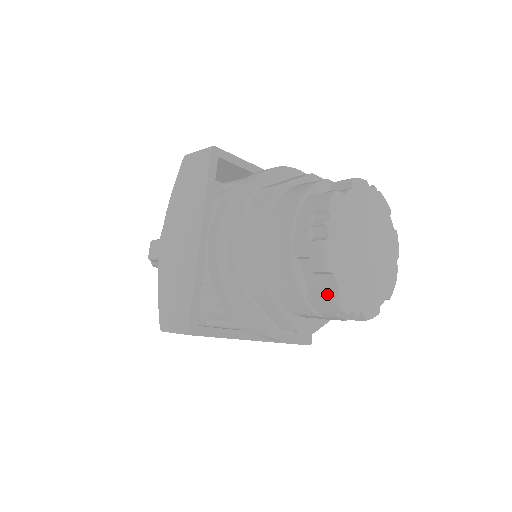
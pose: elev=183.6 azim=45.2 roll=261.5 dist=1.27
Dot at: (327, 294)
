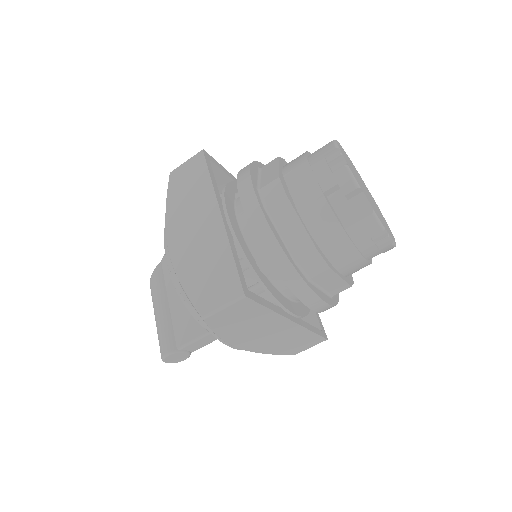
Dot at: occluded
